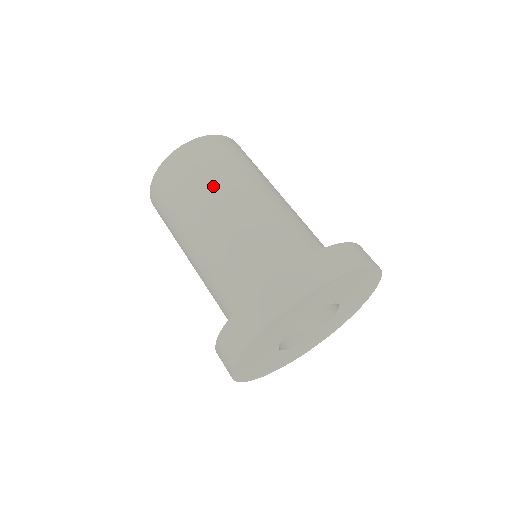
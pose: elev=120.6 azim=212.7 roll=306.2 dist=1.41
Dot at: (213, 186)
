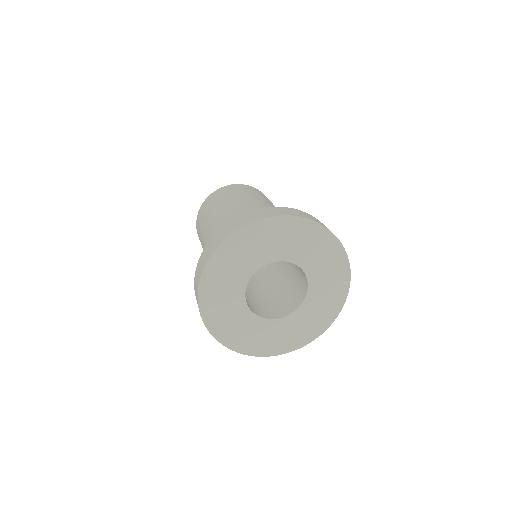
Dot at: (238, 197)
